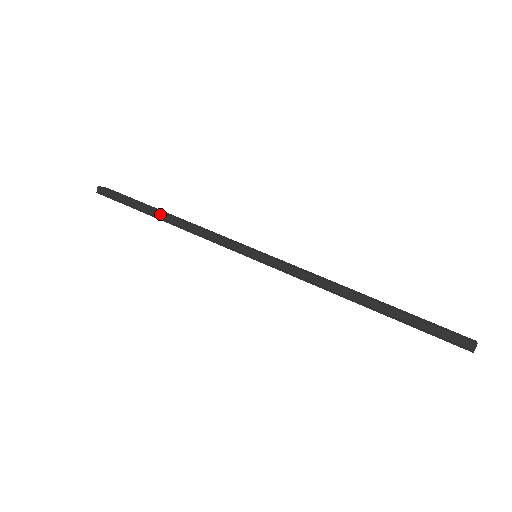
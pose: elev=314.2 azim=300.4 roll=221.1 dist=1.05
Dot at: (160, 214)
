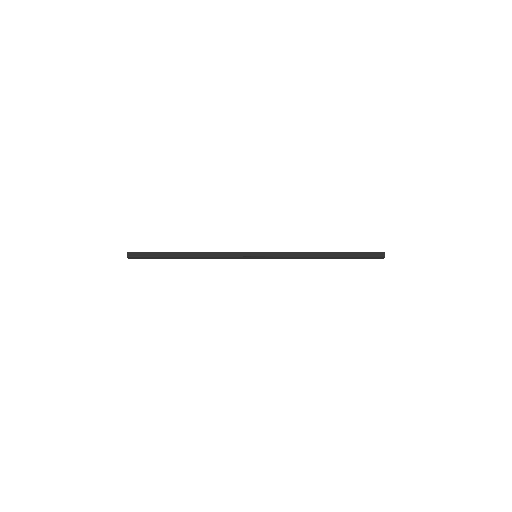
Dot at: (183, 253)
